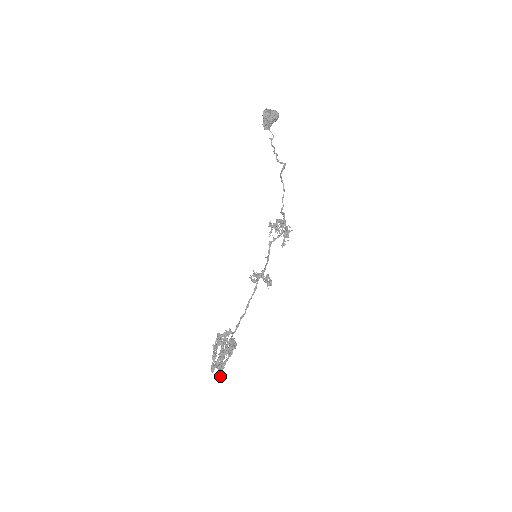
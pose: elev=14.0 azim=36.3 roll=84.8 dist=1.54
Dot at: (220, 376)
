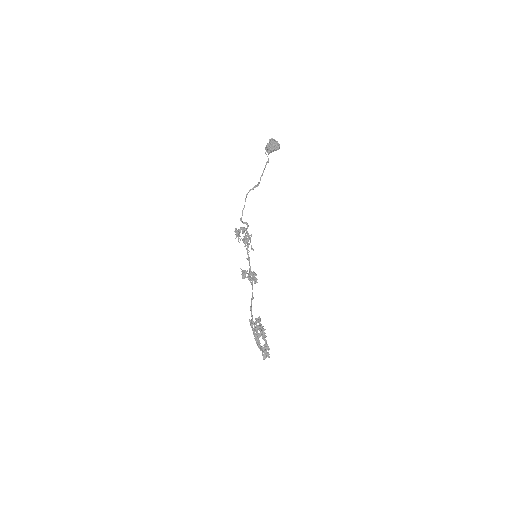
Dot at: (269, 356)
